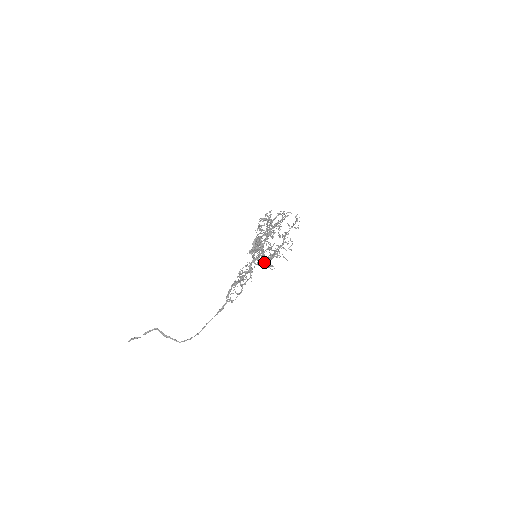
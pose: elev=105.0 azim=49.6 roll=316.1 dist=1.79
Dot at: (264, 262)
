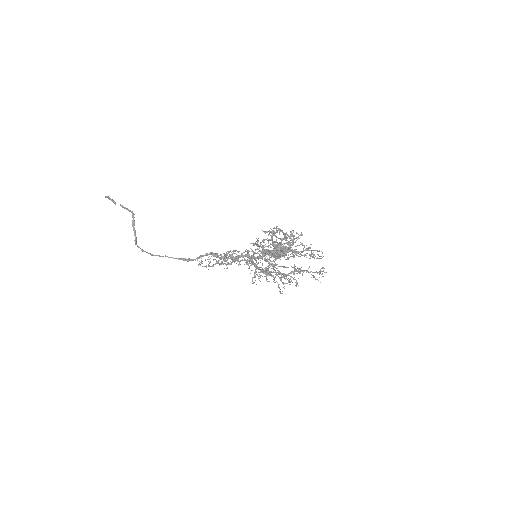
Dot at: occluded
